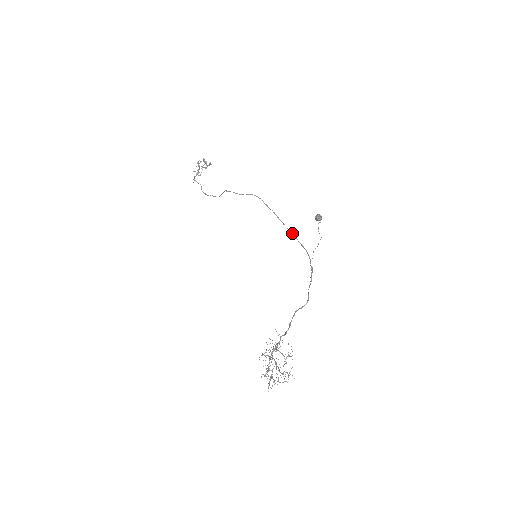
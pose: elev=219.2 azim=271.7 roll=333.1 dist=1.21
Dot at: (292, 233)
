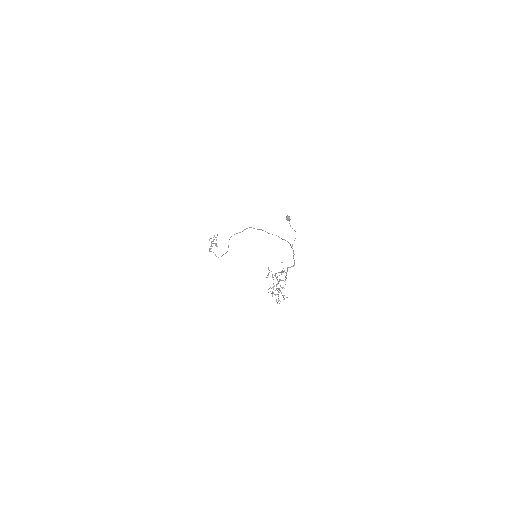
Dot at: occluded
